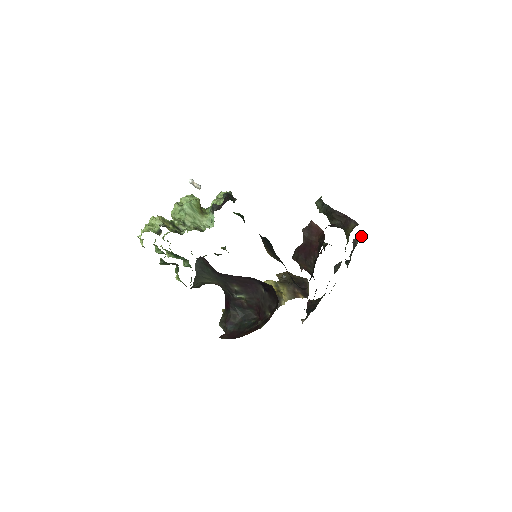
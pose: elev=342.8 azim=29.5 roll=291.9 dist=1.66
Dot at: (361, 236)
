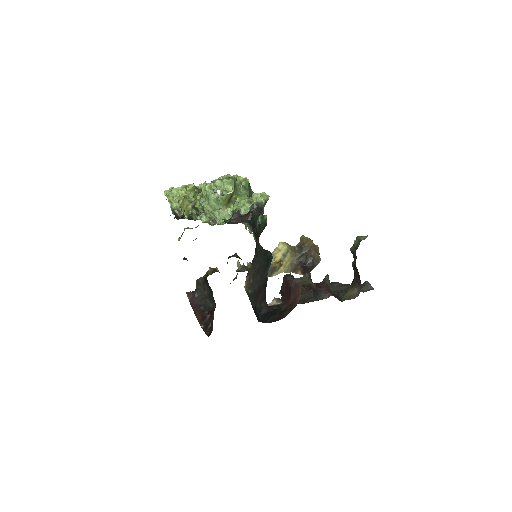
Dot at: (371, 287)
